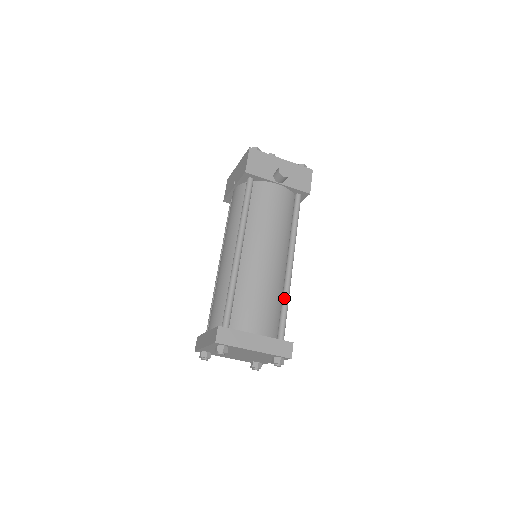
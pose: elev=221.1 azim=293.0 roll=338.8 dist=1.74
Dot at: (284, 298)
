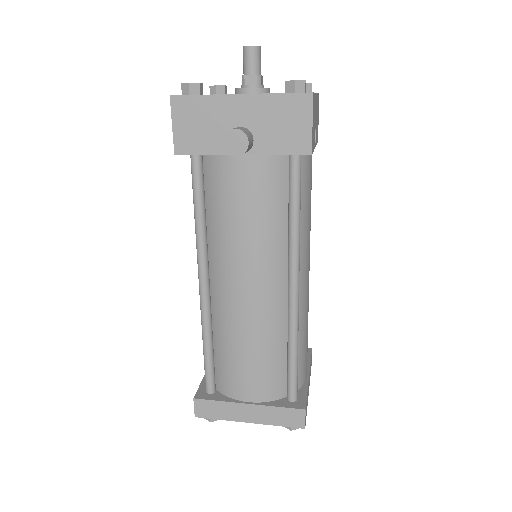
Dot at: (288, 345)
